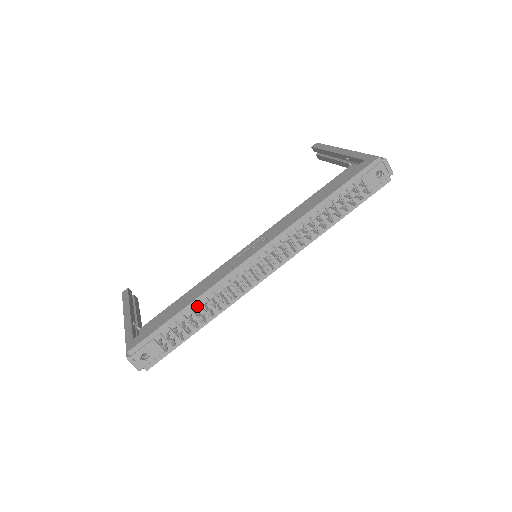
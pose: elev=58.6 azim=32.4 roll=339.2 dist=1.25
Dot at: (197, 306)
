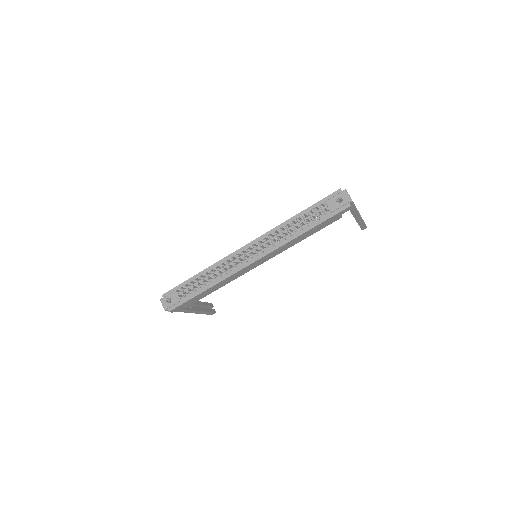
Dot at: (205, 274)
